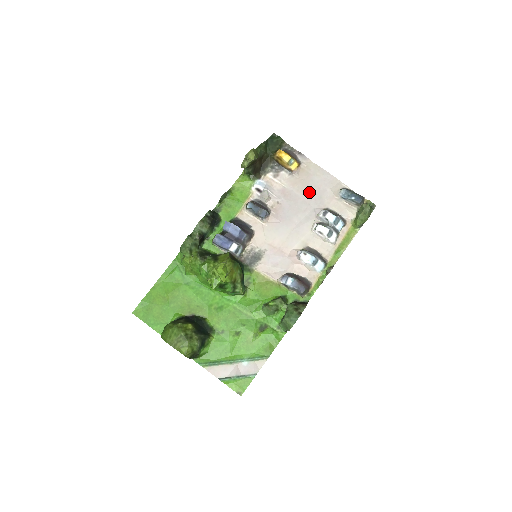
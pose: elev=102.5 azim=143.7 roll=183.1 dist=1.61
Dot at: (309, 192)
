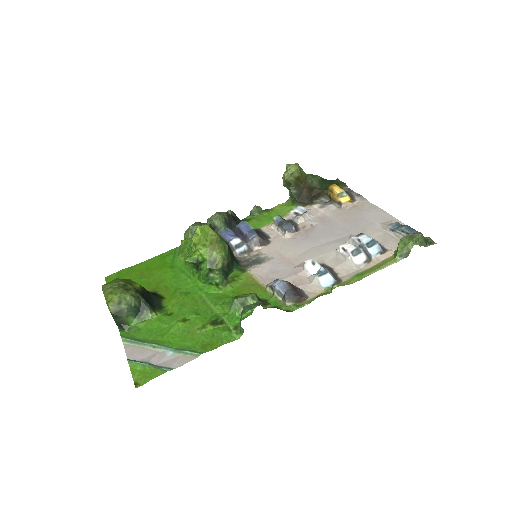
Dot at: (352, 222)
